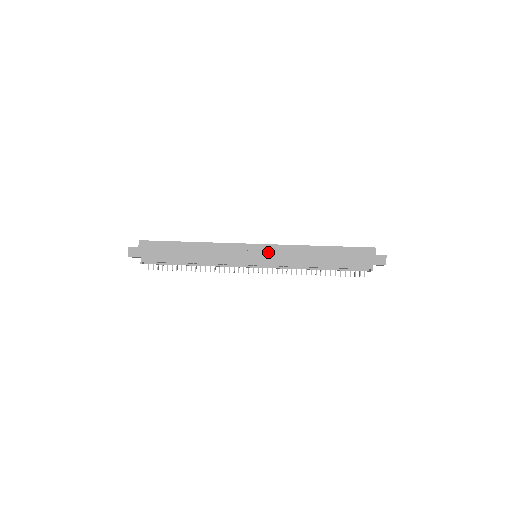
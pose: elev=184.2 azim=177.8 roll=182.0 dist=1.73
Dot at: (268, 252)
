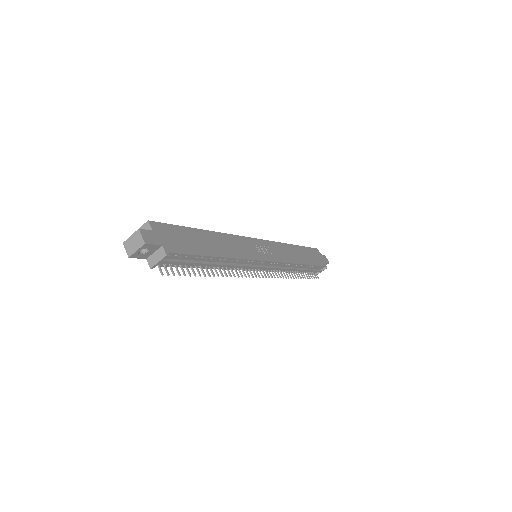
Dot at: (269, 248)
